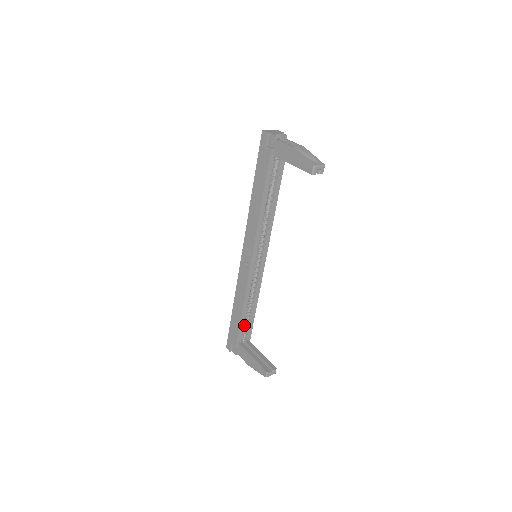
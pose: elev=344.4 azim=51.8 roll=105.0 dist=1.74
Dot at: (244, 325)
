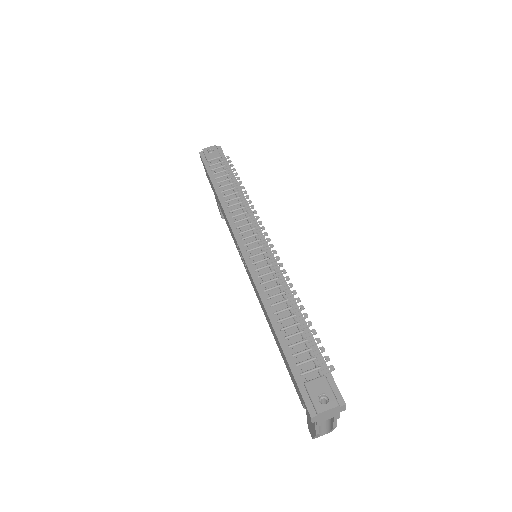
Dot at: occluded
